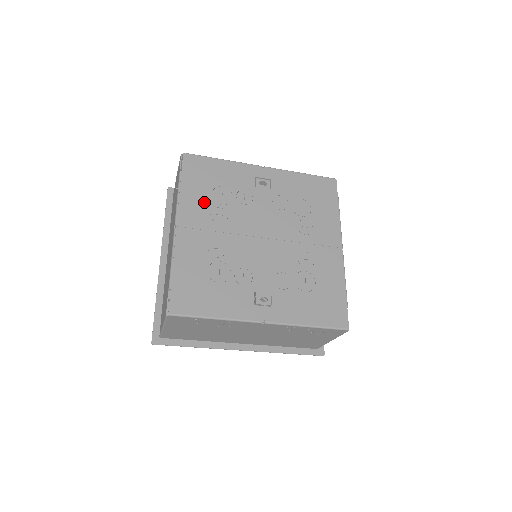
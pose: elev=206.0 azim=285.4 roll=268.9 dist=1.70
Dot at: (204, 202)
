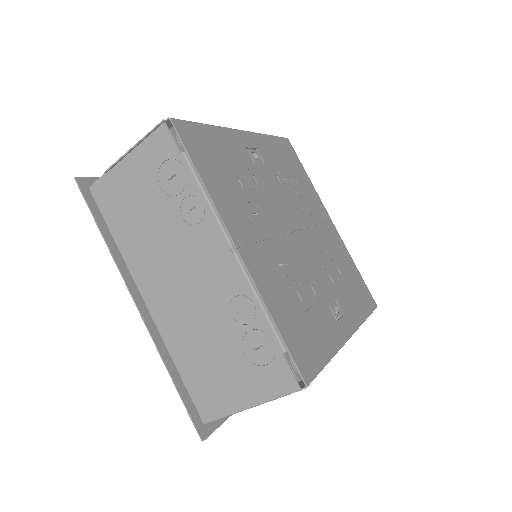
Dot at: (234, 198)
